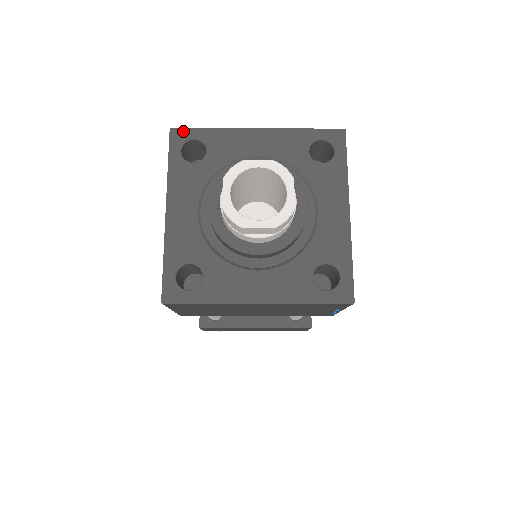
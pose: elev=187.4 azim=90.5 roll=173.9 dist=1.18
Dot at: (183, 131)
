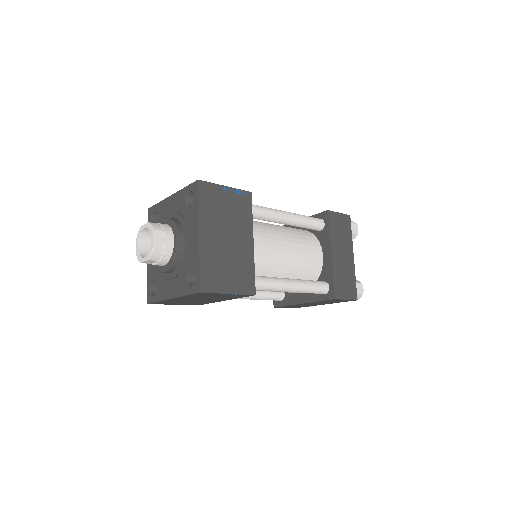
Dot at: (151, 209)
